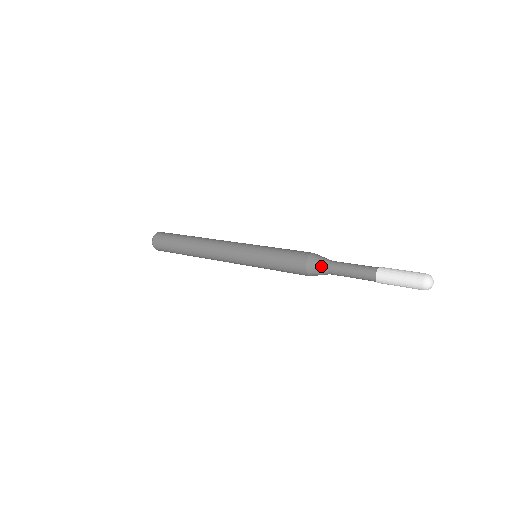
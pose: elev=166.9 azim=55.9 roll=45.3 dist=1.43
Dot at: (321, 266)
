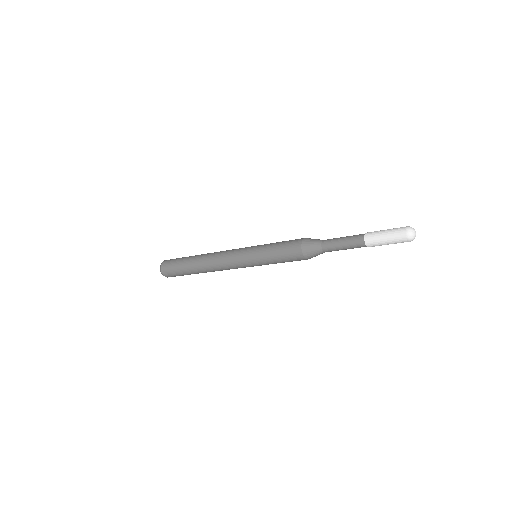
Dot at: (316, 240)
